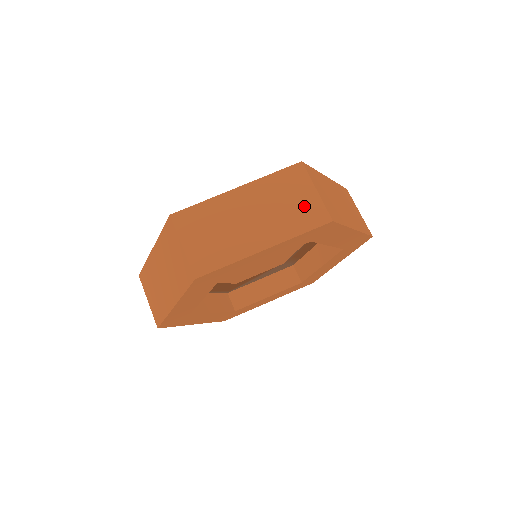
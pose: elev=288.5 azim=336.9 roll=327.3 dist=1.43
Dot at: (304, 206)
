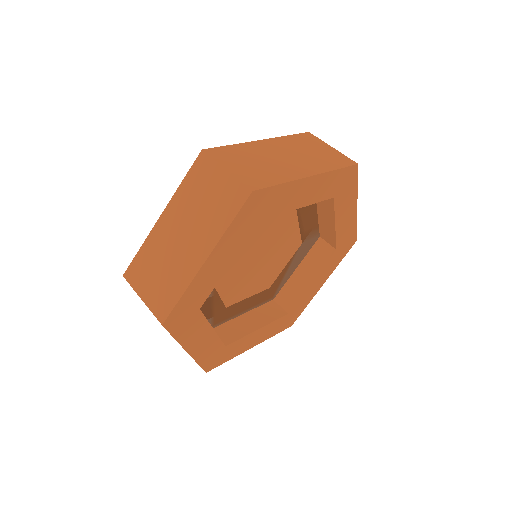
Dot at: (221, 194)
